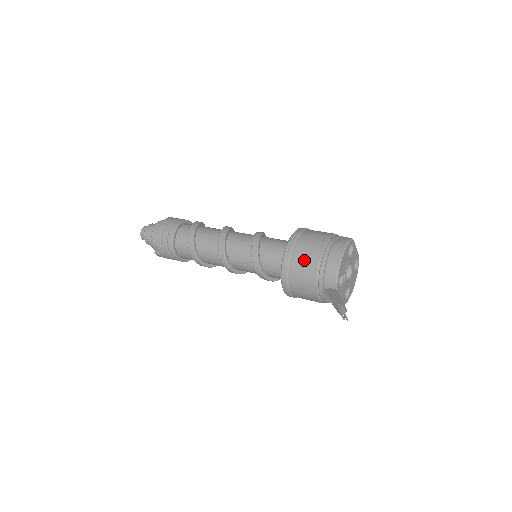
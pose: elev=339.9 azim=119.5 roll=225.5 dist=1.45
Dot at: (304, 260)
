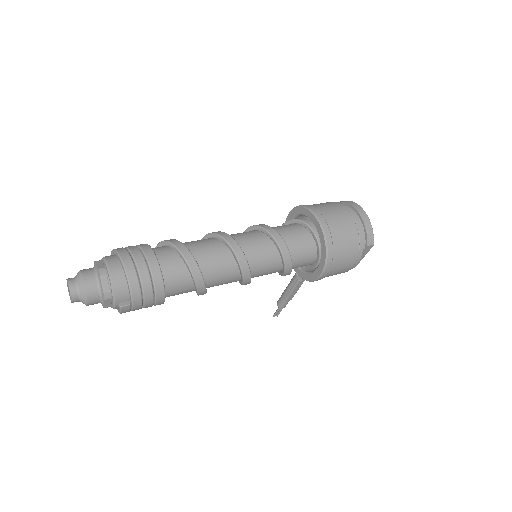
Dot at: (342, 227)
